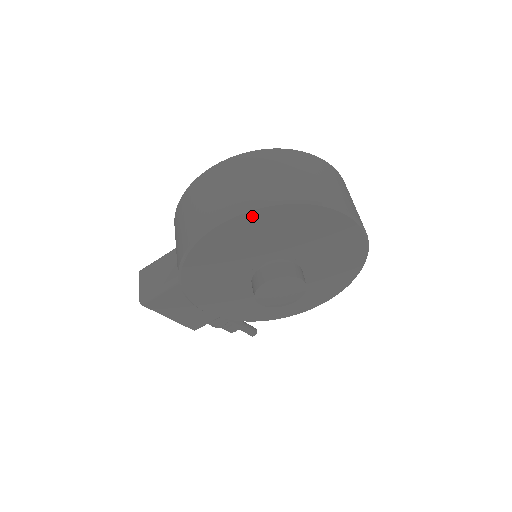
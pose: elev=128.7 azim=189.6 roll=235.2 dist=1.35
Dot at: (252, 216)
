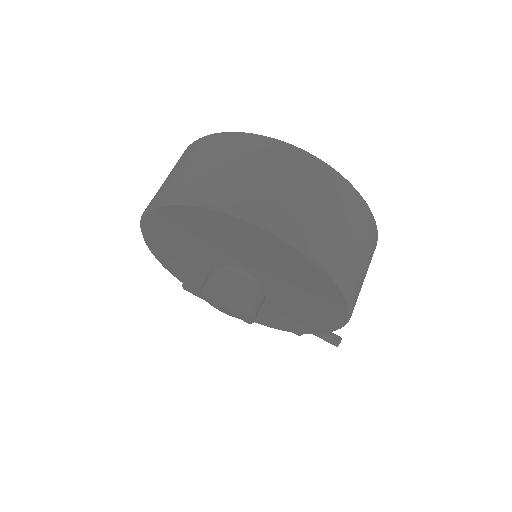
Dot at: (156, 217)
